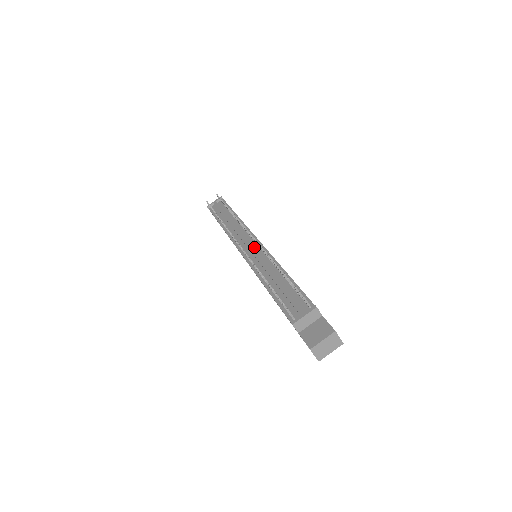
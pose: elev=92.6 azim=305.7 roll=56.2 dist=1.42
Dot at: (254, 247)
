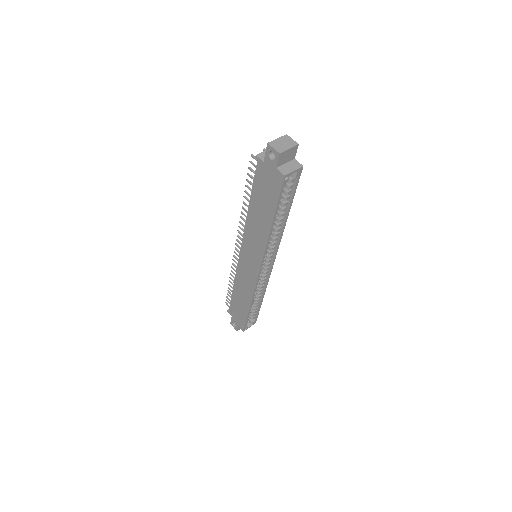
Dot at: occluded
